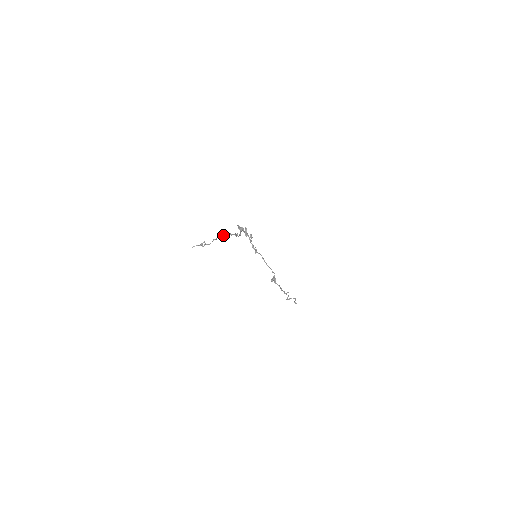
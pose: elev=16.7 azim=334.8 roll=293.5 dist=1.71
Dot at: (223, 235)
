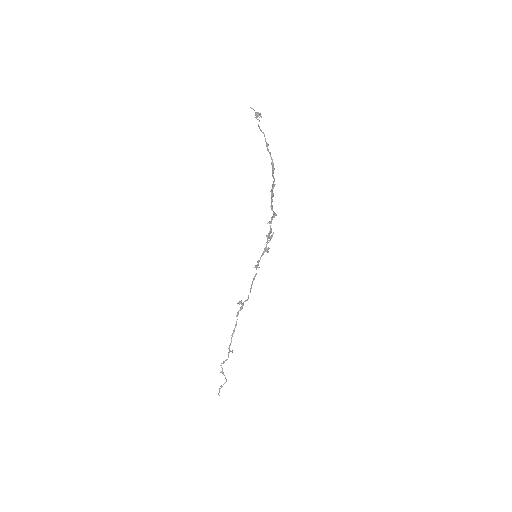
Dot at: occluded
